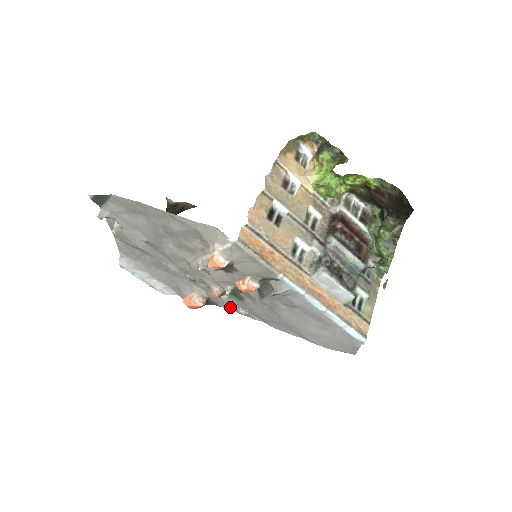
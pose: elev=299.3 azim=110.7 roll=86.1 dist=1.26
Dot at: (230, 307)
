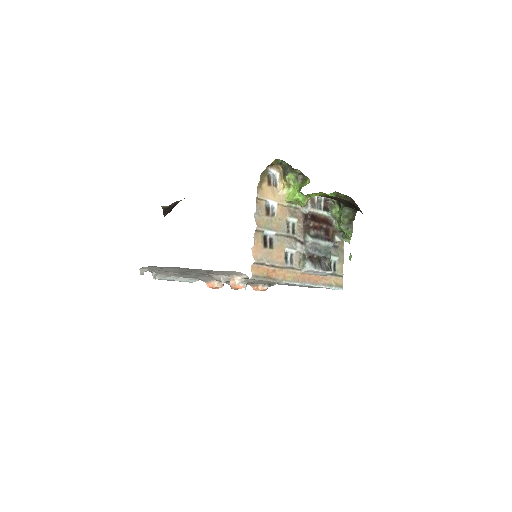
Dot at: occluded
